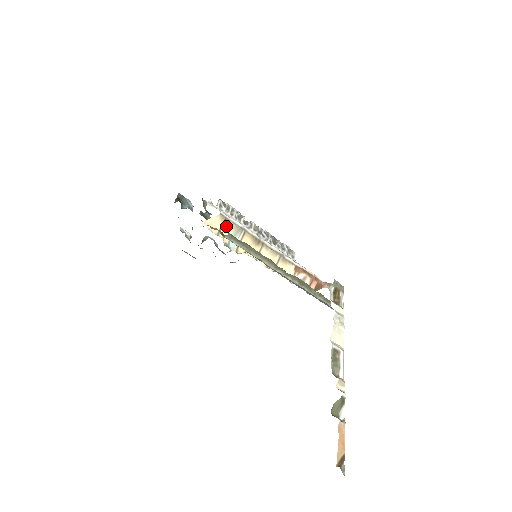
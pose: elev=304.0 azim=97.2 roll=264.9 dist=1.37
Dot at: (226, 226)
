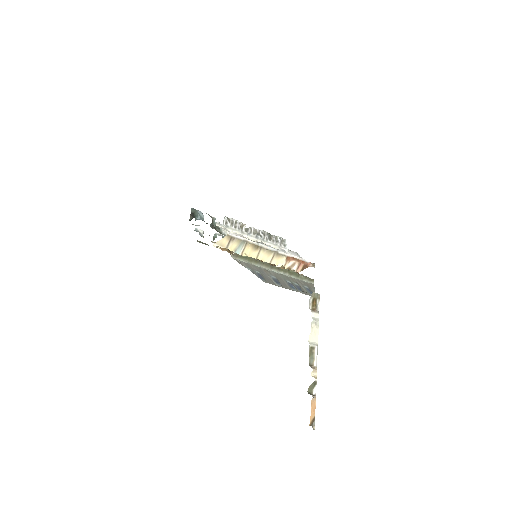
Dot at: (232, 242)
